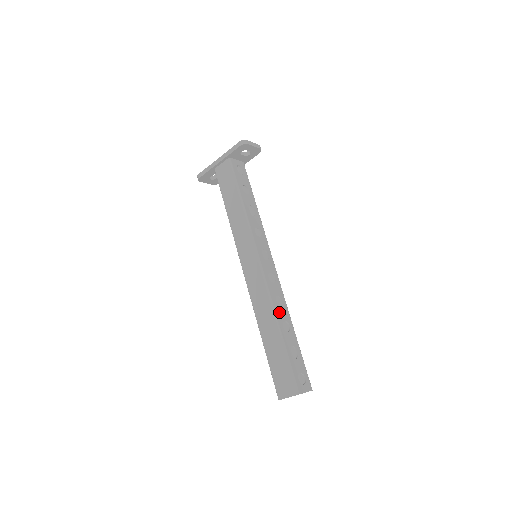
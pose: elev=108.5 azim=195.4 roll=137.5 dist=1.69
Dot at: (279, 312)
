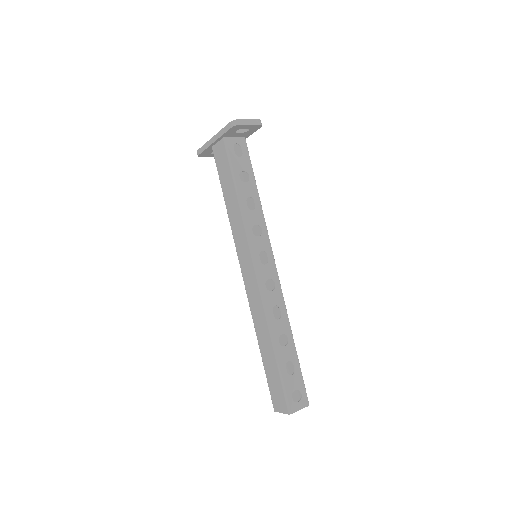
Dot at: (275, 325)
